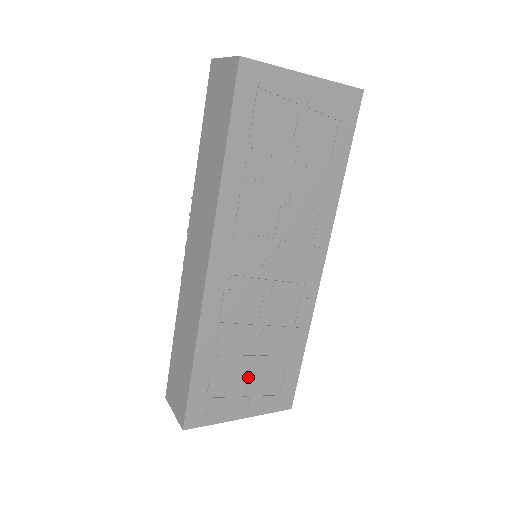
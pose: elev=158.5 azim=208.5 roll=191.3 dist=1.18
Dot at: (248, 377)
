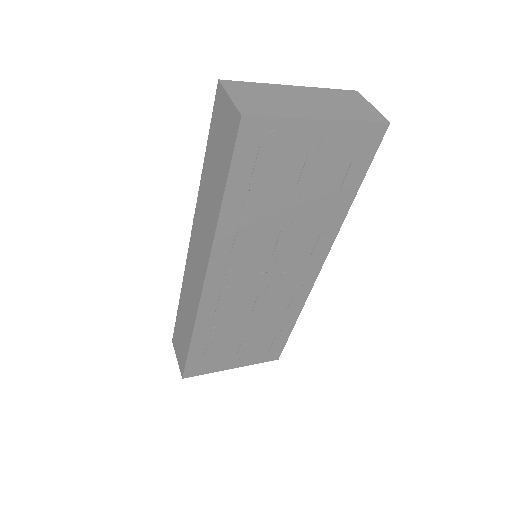
Dot at: (240, 346)
